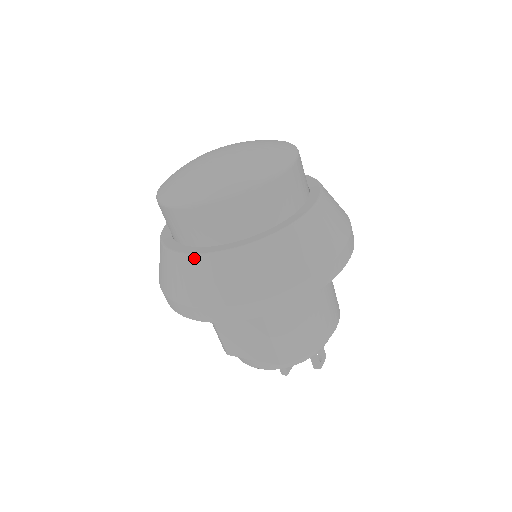
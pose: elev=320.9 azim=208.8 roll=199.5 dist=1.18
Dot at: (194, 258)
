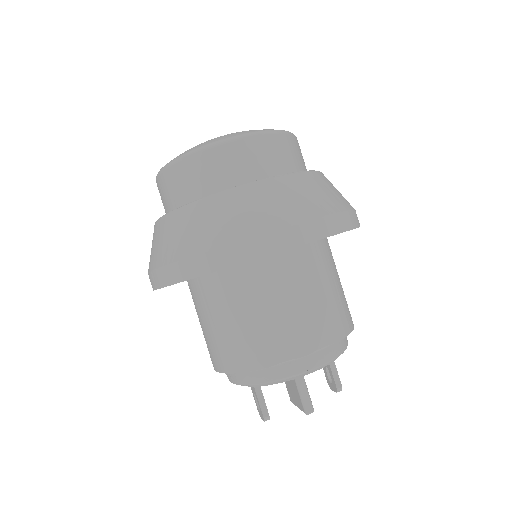
Dot at: (264, 181)
